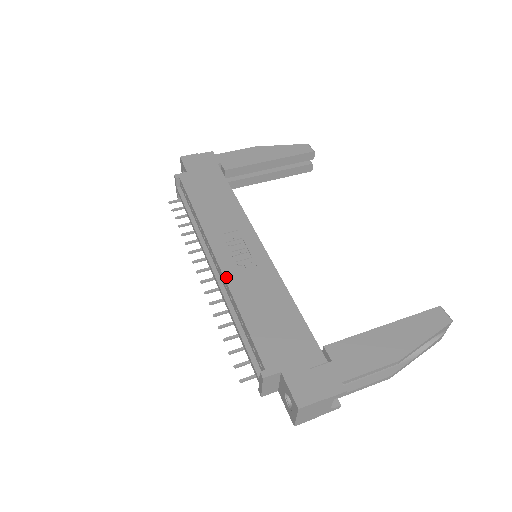
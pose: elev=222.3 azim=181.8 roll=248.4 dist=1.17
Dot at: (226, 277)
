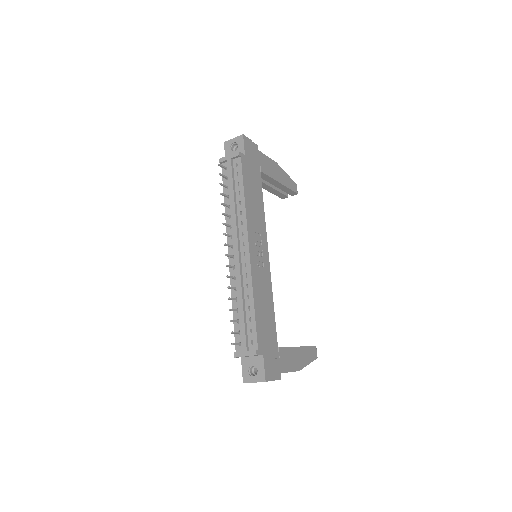
Dot at: (252, 270)
